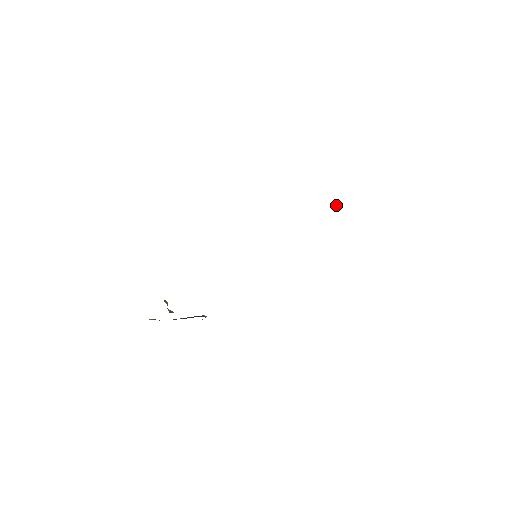
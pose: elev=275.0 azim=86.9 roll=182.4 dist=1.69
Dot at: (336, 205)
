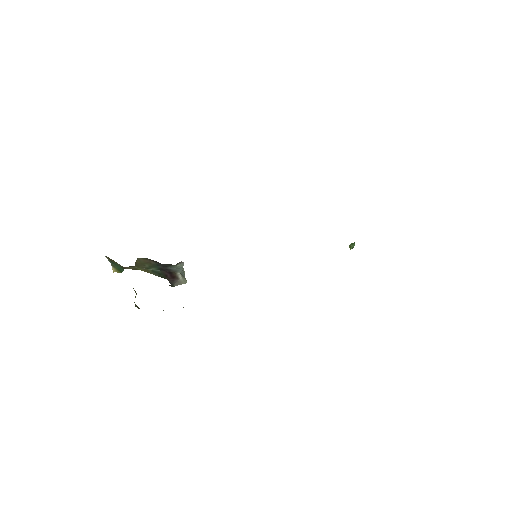
Dot at: (351, 244)
